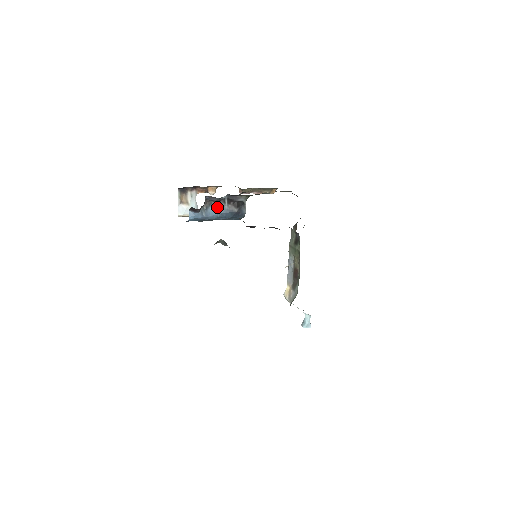
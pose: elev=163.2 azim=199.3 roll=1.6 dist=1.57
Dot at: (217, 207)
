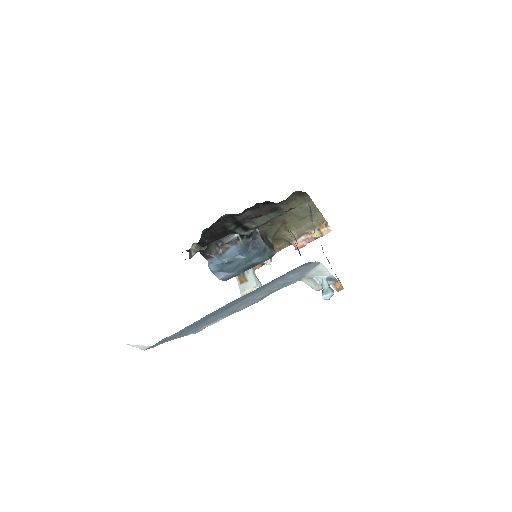
Dot at: (235, 248)
